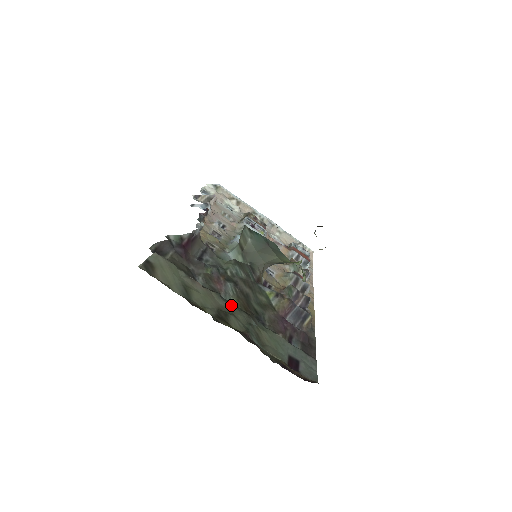
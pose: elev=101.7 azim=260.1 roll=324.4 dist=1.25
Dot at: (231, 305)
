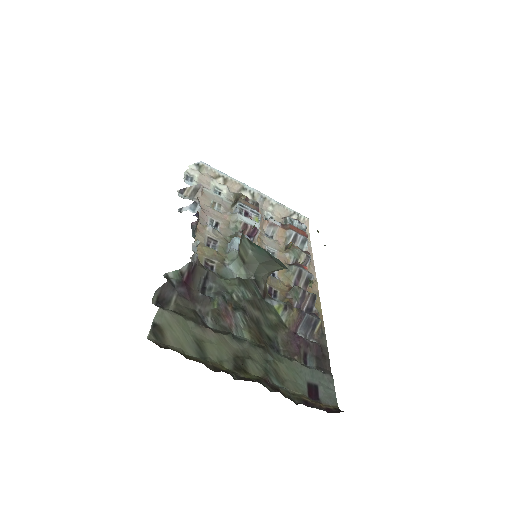
Dot at: (245, 344)
